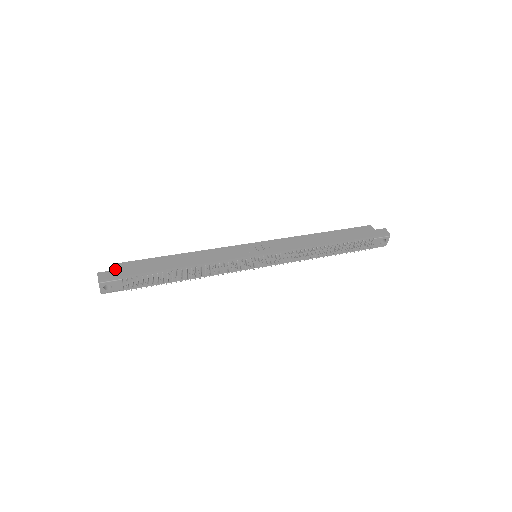
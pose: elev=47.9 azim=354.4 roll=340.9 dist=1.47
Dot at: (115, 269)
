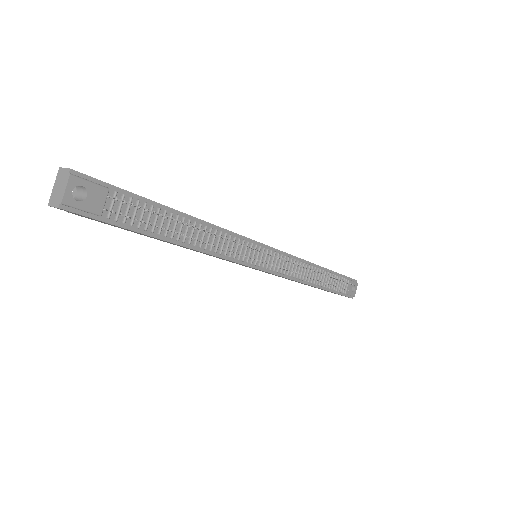
Dot at: occluded
